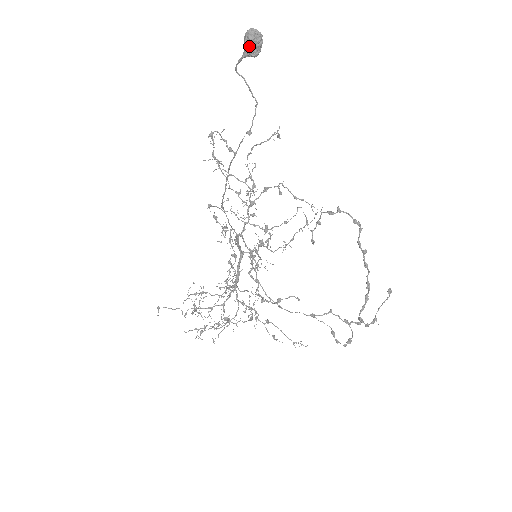
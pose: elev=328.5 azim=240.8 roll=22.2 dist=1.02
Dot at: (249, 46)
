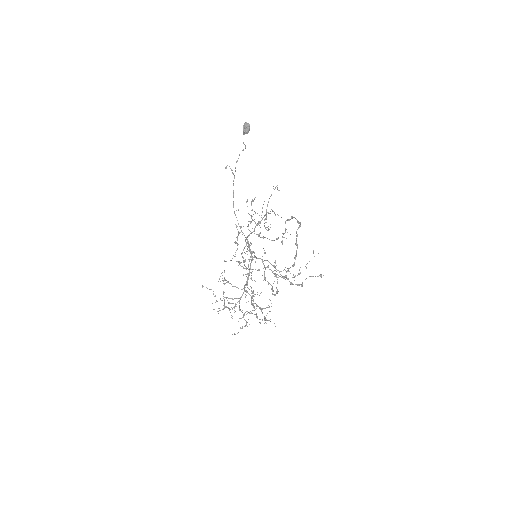
Dot at: (244, 129)
